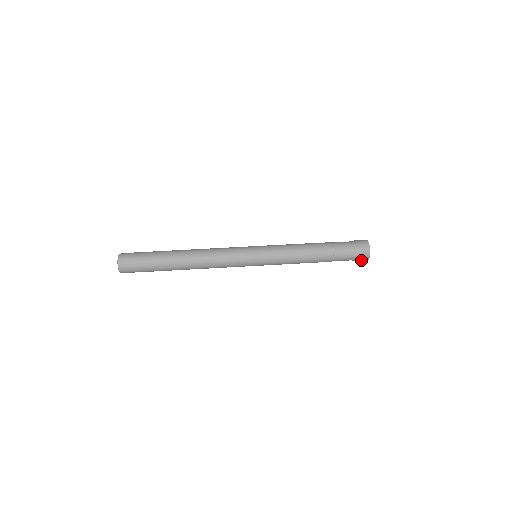
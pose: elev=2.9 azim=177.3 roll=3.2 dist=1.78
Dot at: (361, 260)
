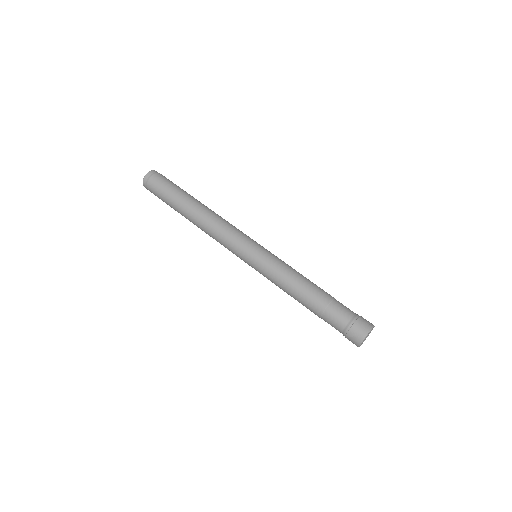
Dot at: occluded
